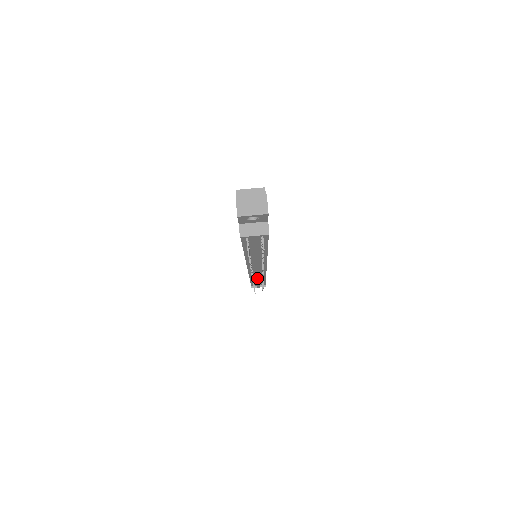
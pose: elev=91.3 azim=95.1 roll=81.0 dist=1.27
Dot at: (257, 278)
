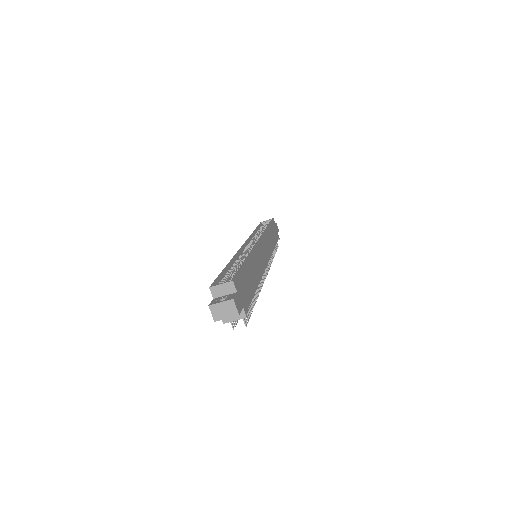
Dot at: occluded
